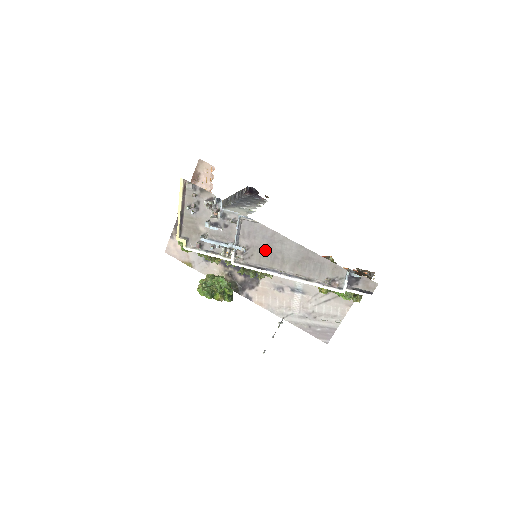
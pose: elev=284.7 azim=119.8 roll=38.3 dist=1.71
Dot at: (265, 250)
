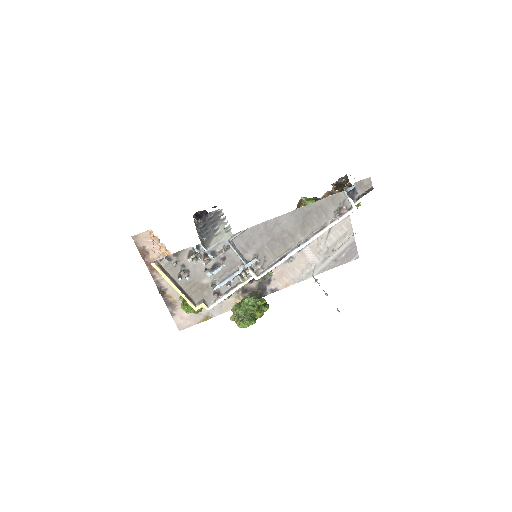
Dot at: (271, 243)
